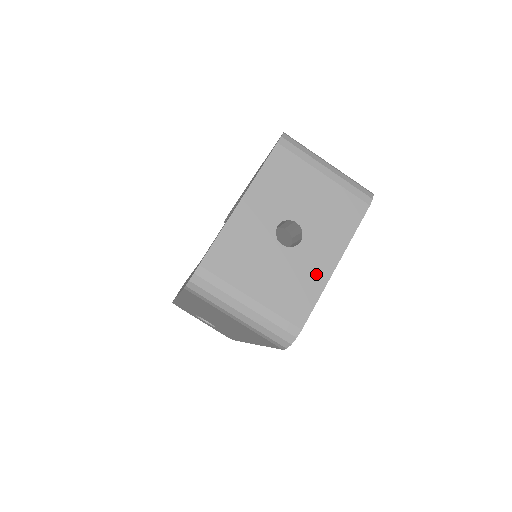
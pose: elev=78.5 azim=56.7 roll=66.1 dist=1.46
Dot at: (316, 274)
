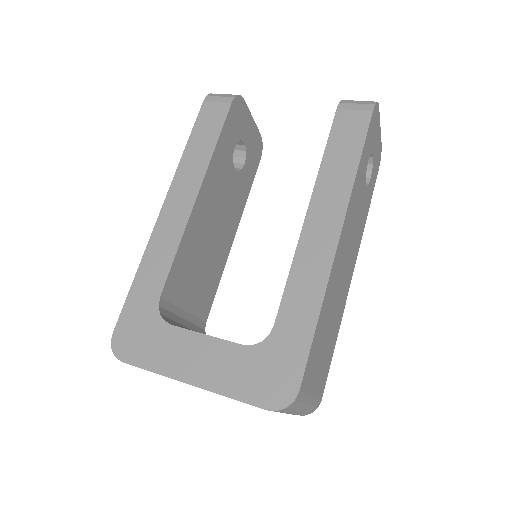
Dot at: occluded
